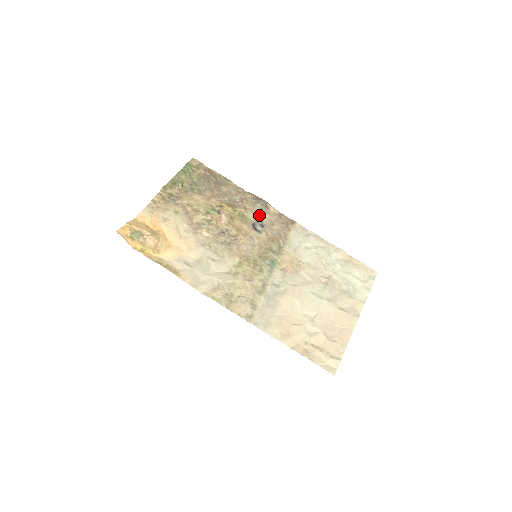
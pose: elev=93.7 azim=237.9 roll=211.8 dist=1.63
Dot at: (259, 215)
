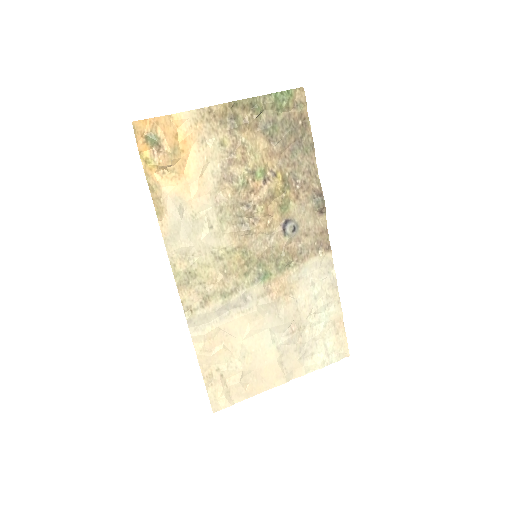
Dot at: (304, 214)
